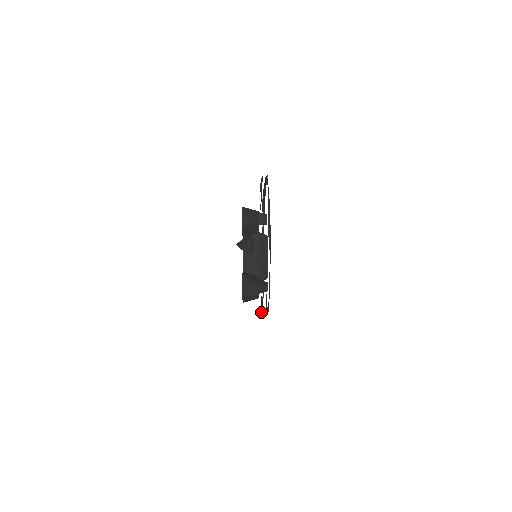
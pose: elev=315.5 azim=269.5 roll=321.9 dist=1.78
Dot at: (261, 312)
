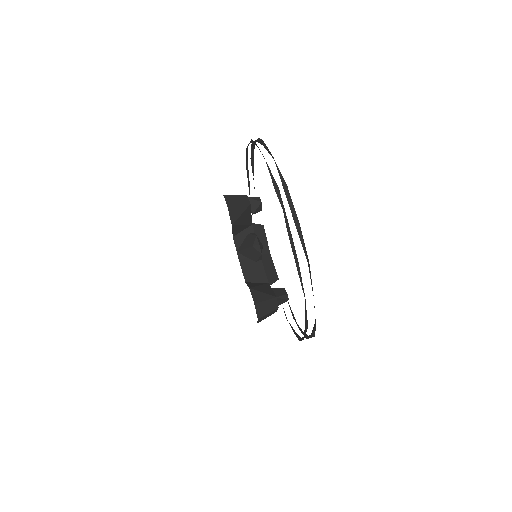
Dot at: (301, 340)
